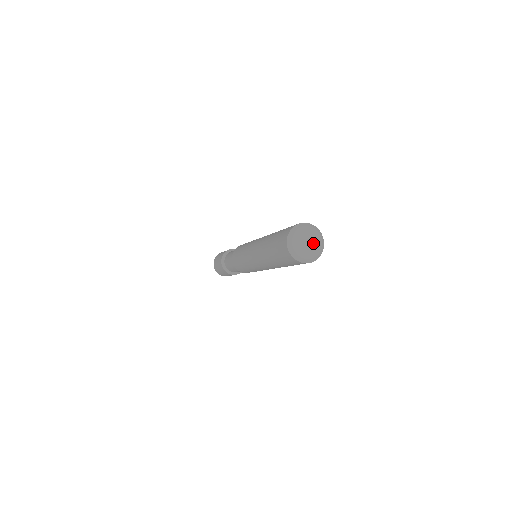
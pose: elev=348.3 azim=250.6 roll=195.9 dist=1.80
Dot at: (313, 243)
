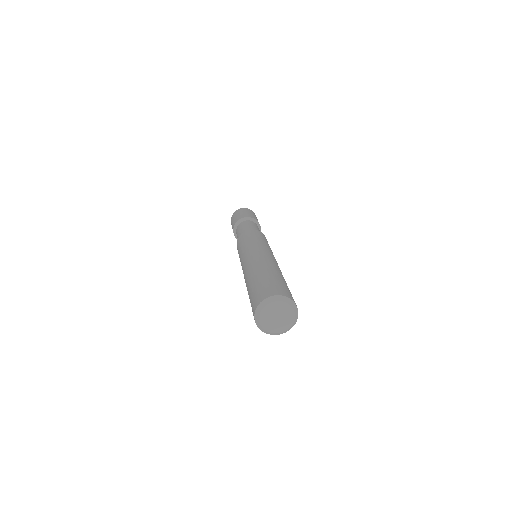
Dot at: (284, 318)
